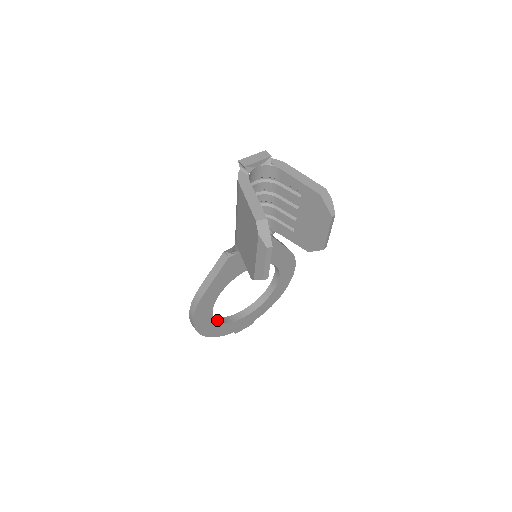
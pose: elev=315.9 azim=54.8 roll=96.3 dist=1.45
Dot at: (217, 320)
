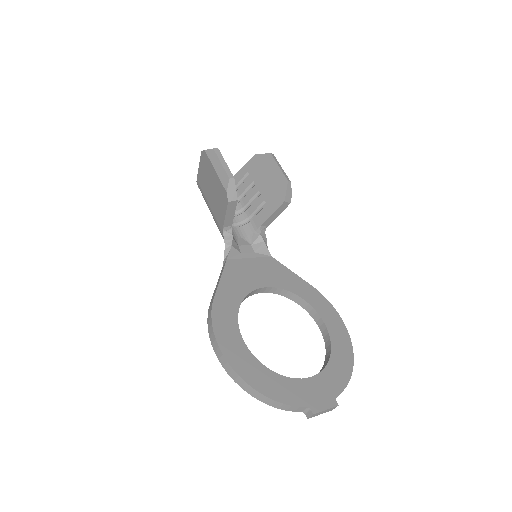
Dot at: (260, 365)
